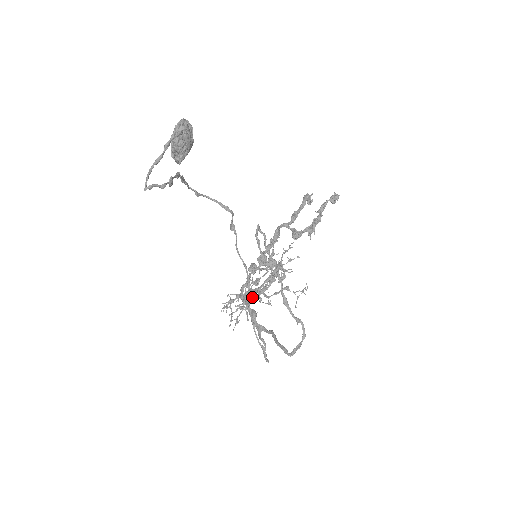
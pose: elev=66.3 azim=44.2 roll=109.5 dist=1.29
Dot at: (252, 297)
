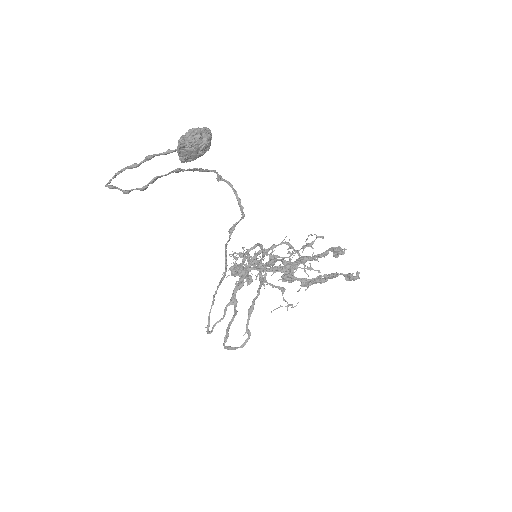
Dot at: occluded
